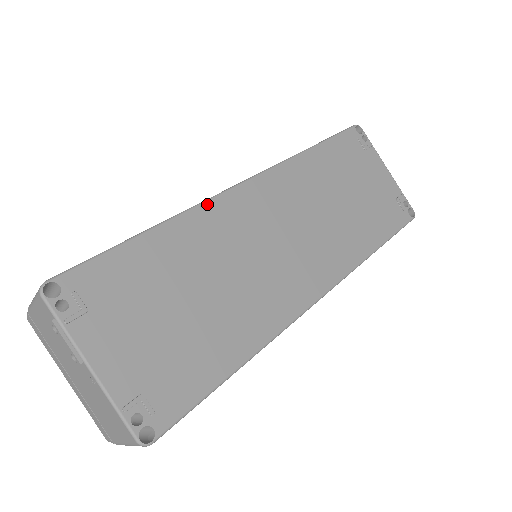
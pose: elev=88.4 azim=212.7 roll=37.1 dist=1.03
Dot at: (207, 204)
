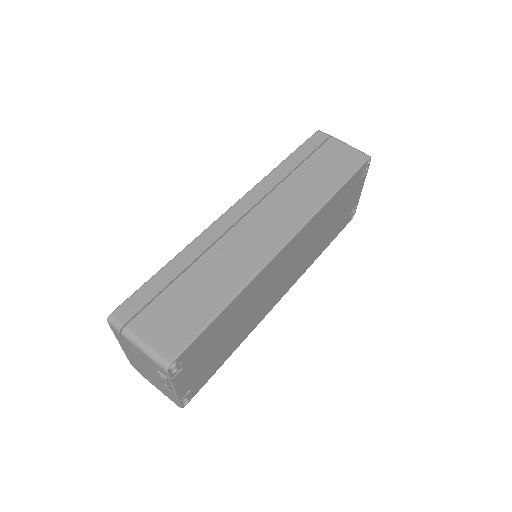
Dot at: (262, 271)
